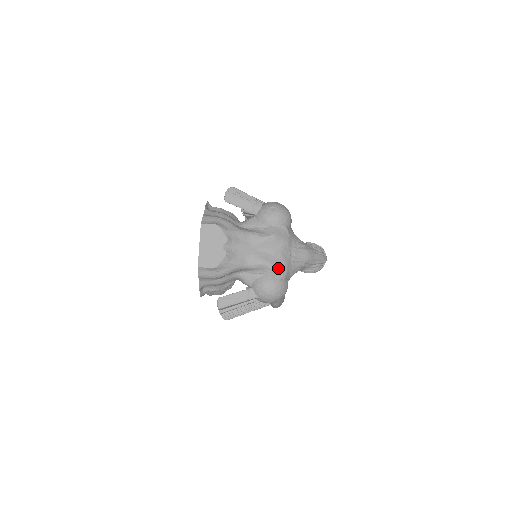
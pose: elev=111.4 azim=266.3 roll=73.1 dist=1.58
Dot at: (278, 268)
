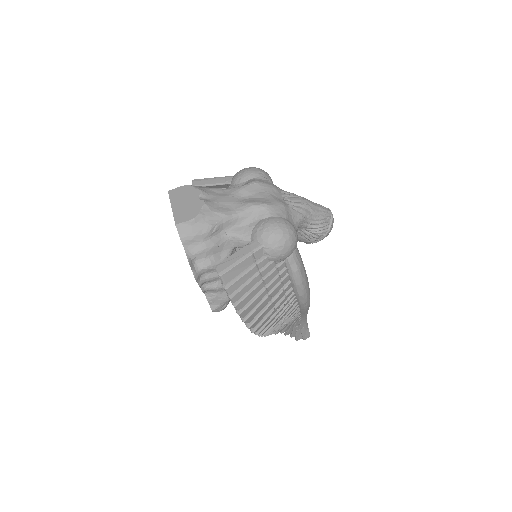
Dot at: (273, 206)
